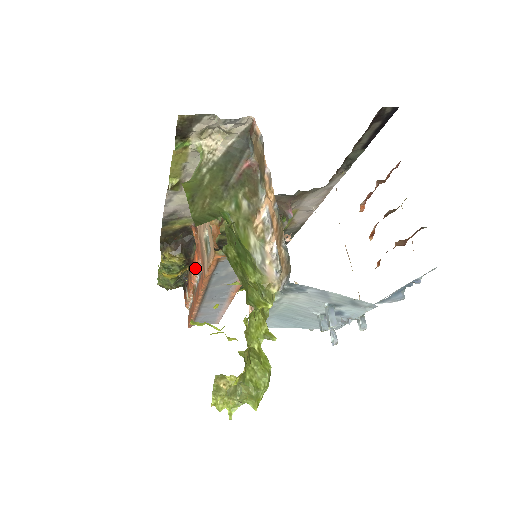
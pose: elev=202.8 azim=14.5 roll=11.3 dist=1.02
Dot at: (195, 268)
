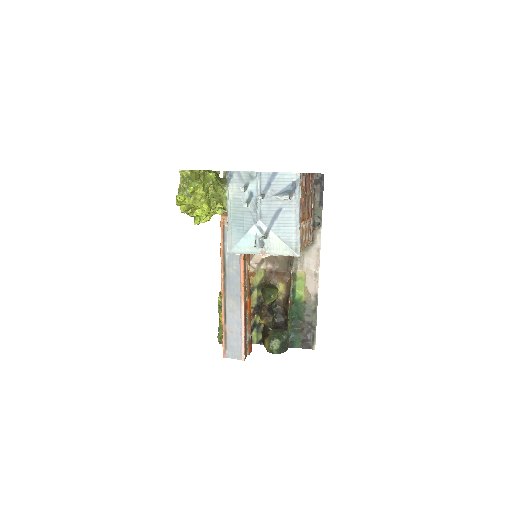
Dot at: occluded
